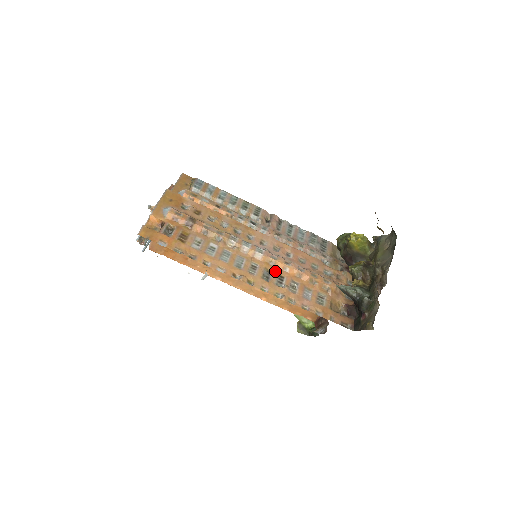
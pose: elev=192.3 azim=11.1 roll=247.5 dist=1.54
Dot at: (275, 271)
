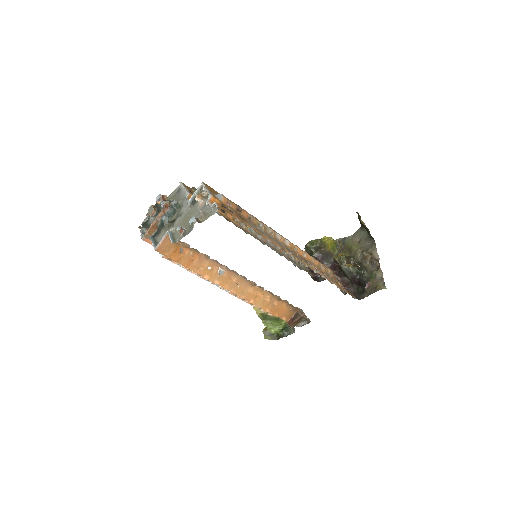
Dot at: (300, 255)
